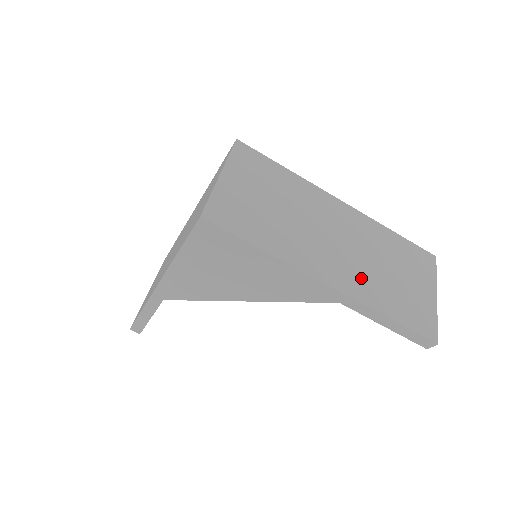
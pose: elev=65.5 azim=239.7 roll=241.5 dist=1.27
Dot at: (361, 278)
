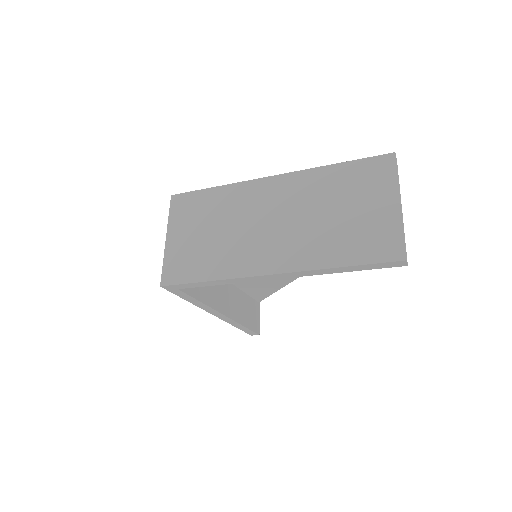
Dot at: (303, 245)
